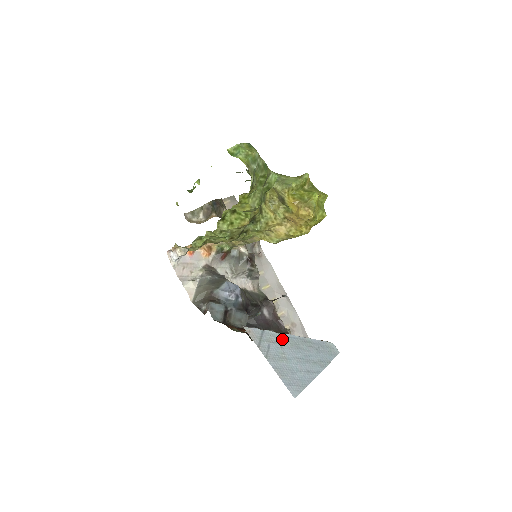
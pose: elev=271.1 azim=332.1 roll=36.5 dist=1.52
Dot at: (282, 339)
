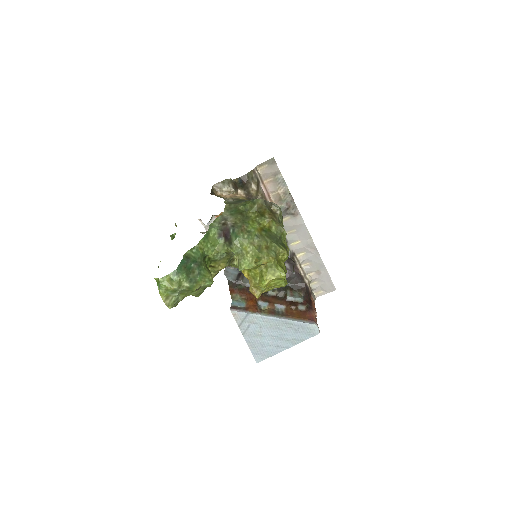
Dot at: (264, 321)
